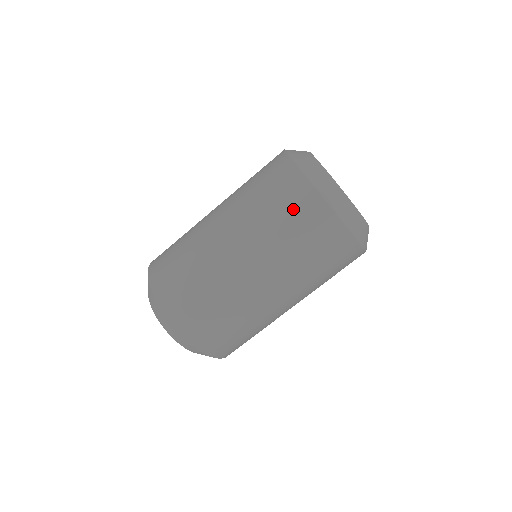
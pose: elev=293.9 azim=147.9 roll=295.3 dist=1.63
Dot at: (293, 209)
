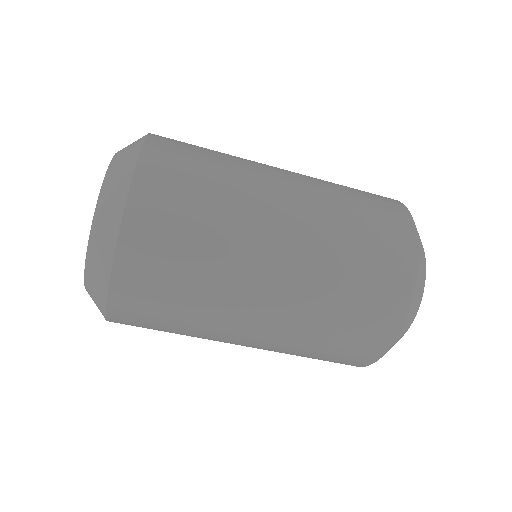
Dot at: (382, 244)
